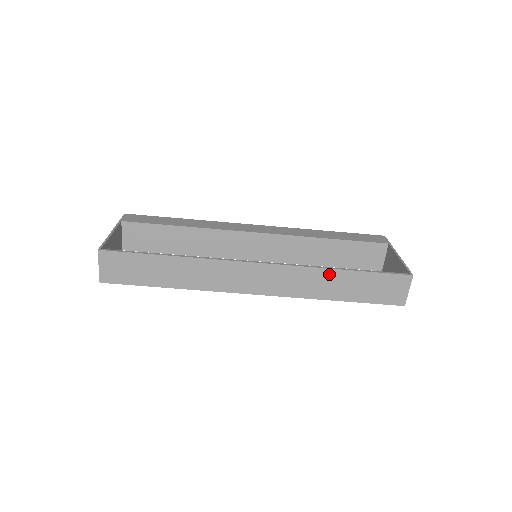
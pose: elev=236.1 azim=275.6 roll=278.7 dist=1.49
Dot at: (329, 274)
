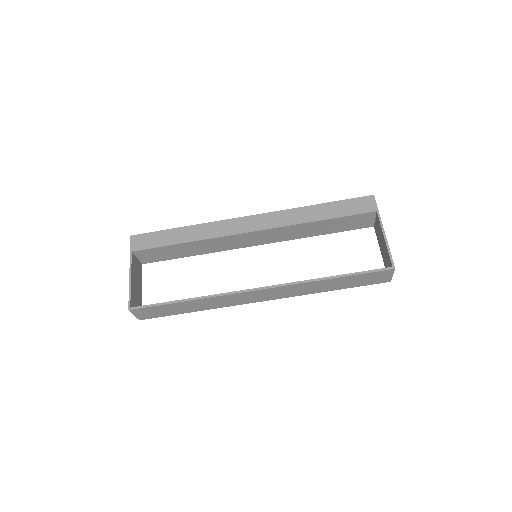
Dot at: (320, 282)
